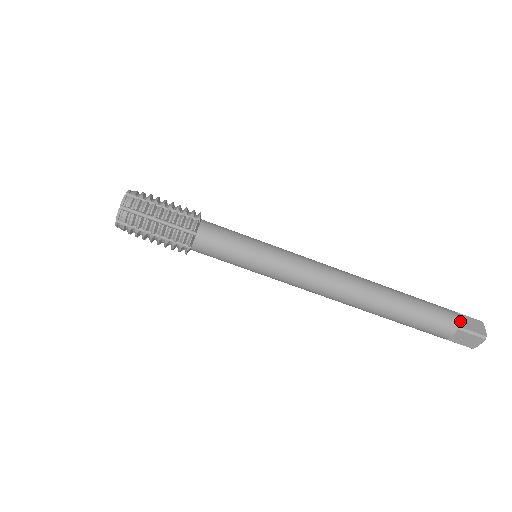
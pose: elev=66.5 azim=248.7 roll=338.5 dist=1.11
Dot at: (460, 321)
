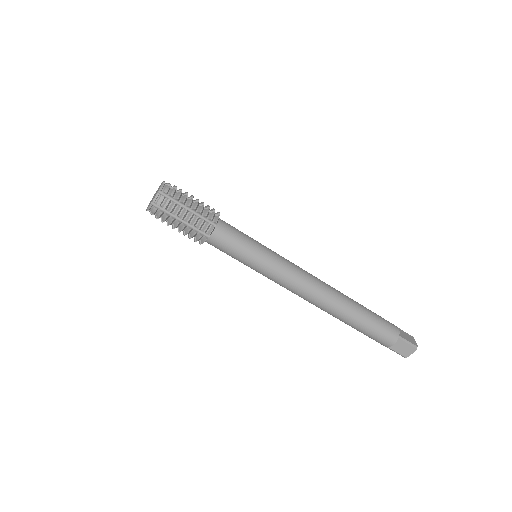
Dot at: (400, 333)
